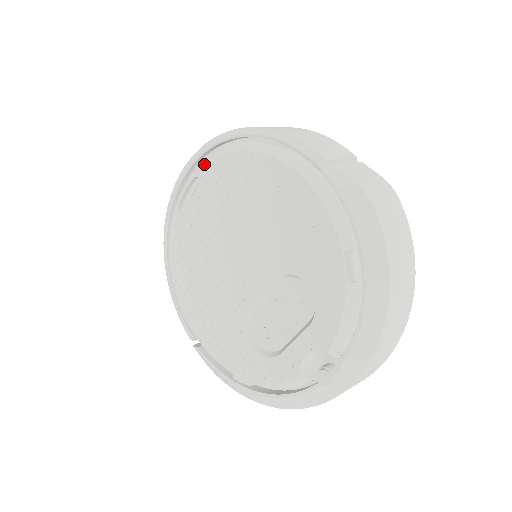
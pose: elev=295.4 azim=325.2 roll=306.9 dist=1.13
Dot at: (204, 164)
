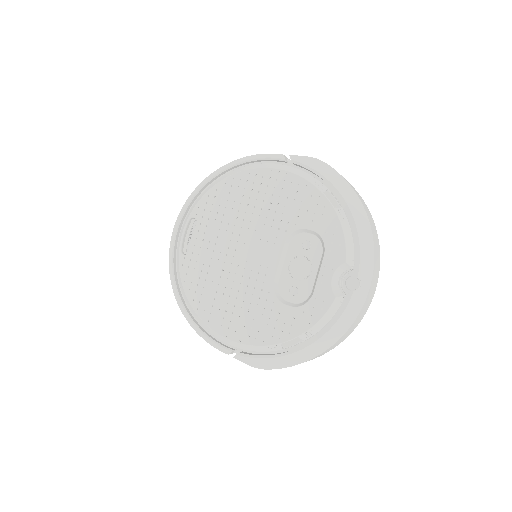
Dot at: (196, 205)
